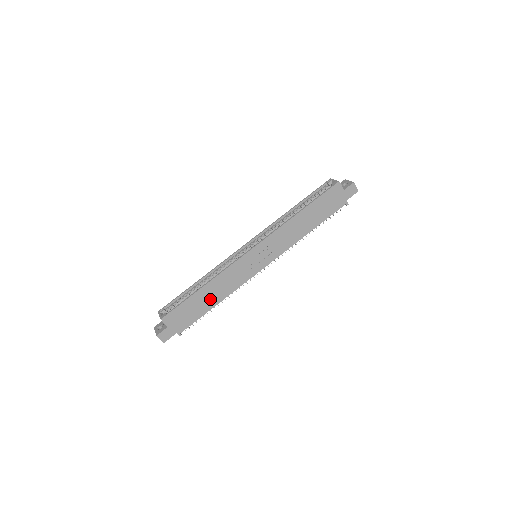
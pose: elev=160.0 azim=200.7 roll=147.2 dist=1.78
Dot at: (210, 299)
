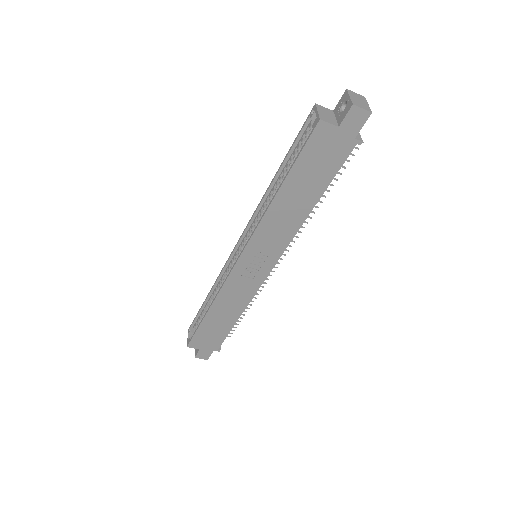
Dot at: (226, 318)
